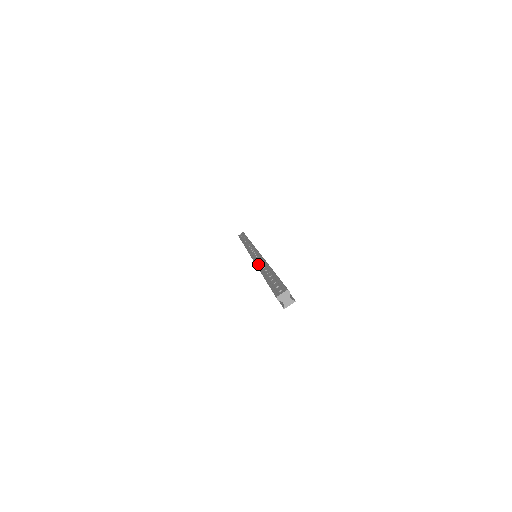
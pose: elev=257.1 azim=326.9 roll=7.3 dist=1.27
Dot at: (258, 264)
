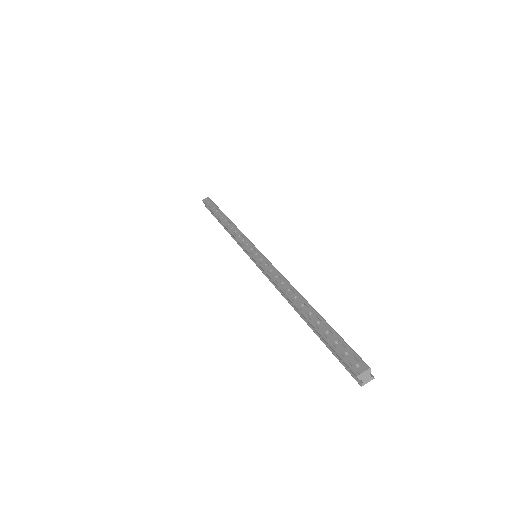
Dot at: (279, 284)
